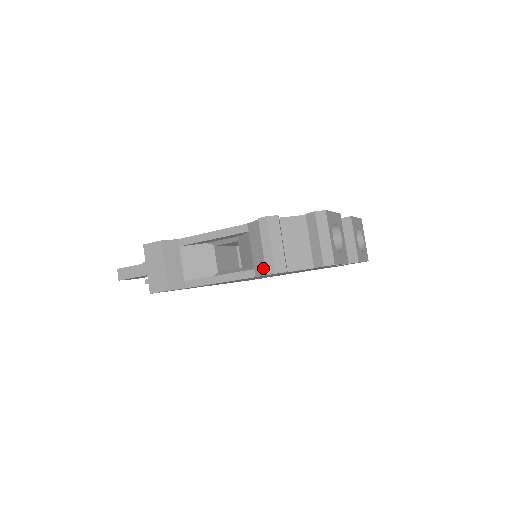
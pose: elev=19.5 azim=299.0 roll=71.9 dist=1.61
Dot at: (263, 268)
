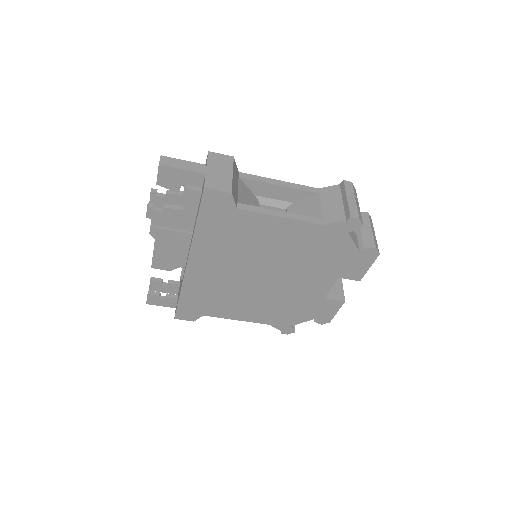
Dot at: (339, 216)
